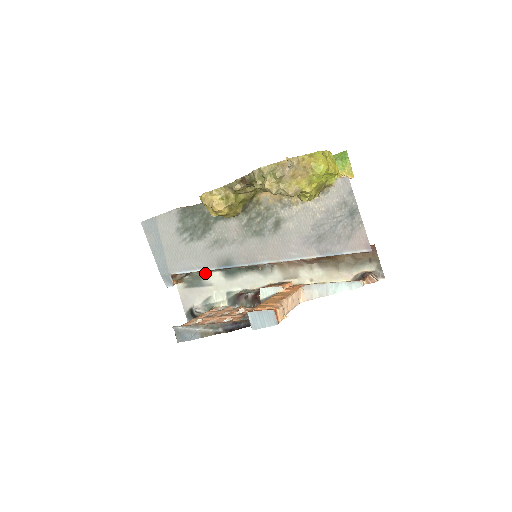
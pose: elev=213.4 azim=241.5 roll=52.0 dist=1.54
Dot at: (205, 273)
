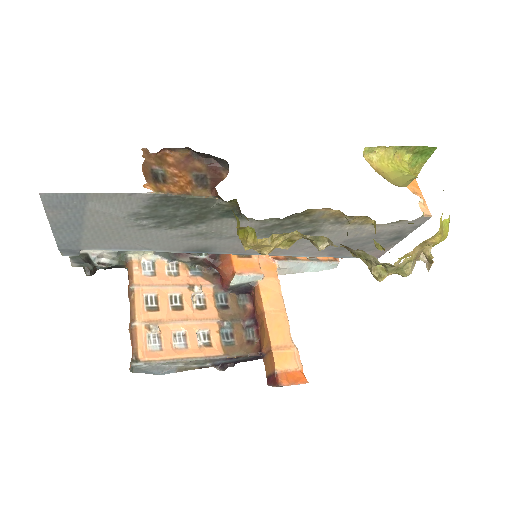
Dot at: occluded
